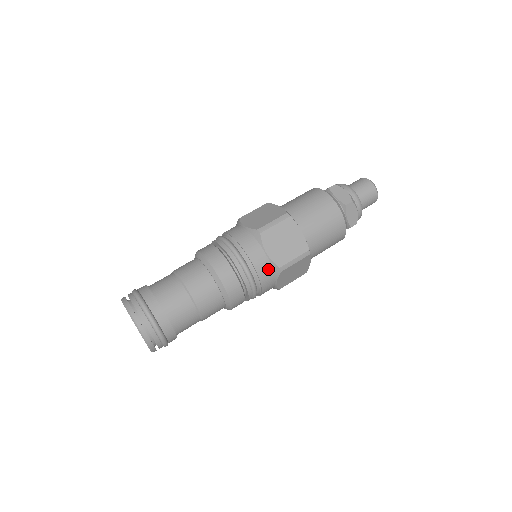
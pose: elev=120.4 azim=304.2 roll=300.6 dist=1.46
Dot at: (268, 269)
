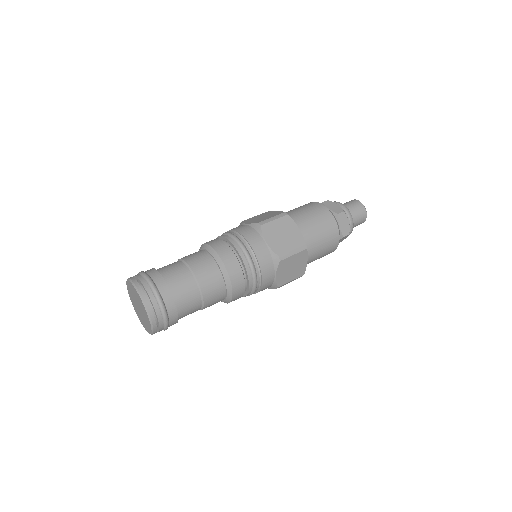
Dot at: (249, 229)
